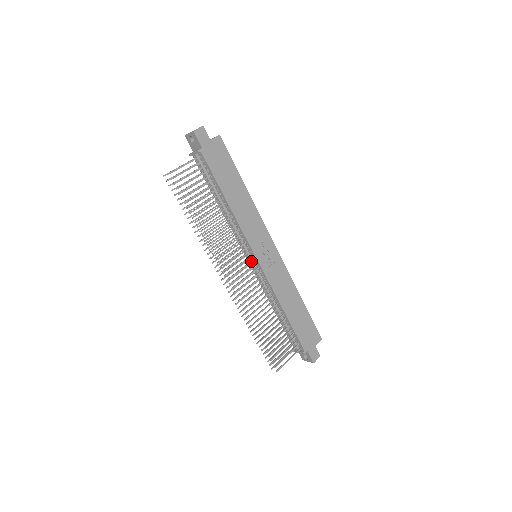
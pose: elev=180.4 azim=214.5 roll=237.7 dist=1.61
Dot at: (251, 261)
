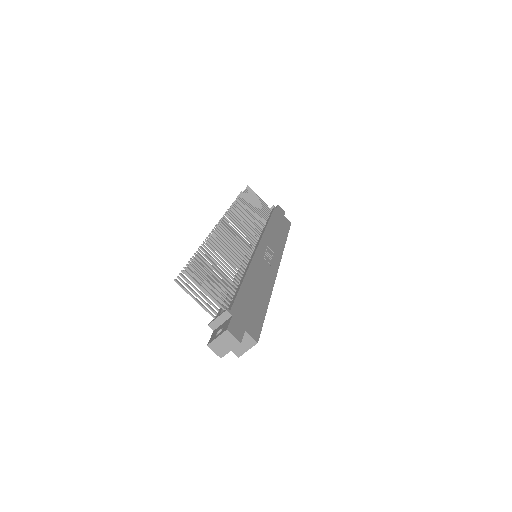
Dot at: (252, 243)
